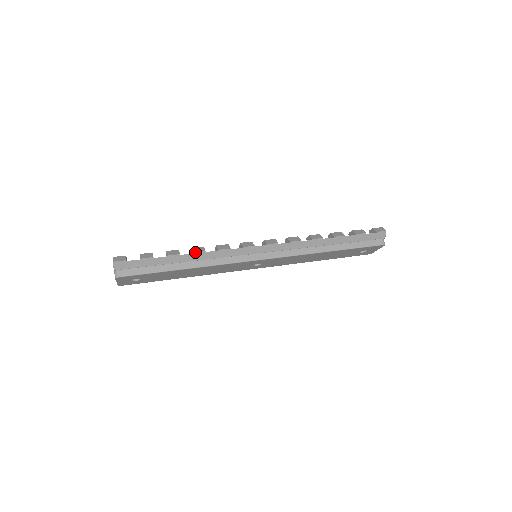
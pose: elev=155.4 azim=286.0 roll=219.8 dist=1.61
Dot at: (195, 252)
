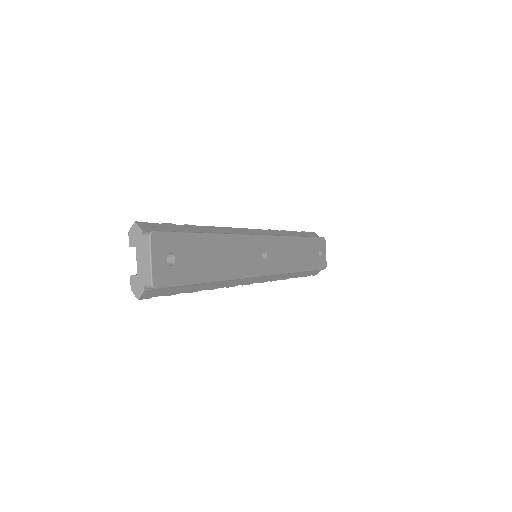
Dot at: (206, 226)
